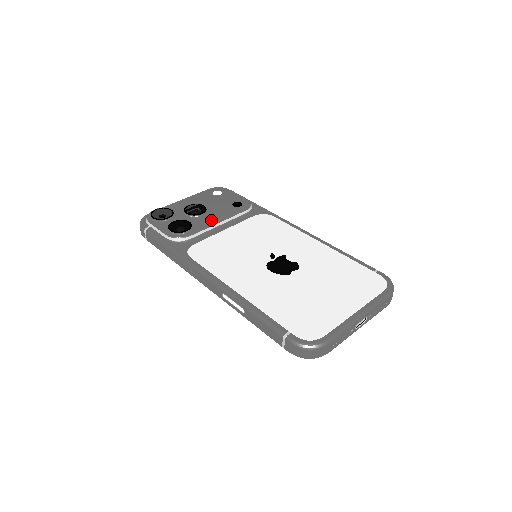
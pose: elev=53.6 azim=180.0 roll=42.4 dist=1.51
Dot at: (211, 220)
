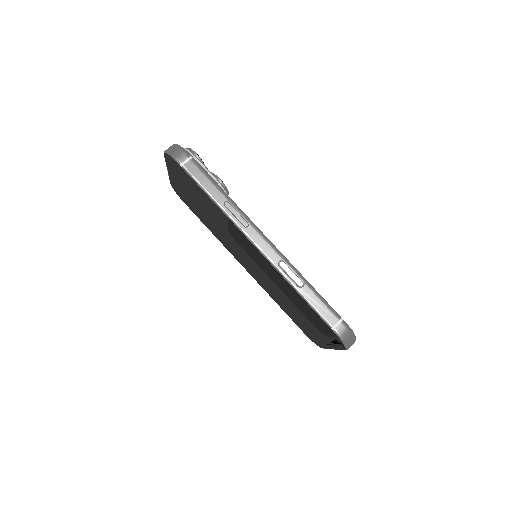
Dot at: occluded
